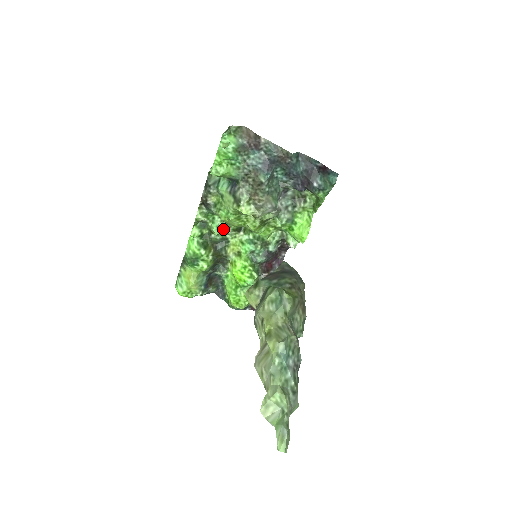
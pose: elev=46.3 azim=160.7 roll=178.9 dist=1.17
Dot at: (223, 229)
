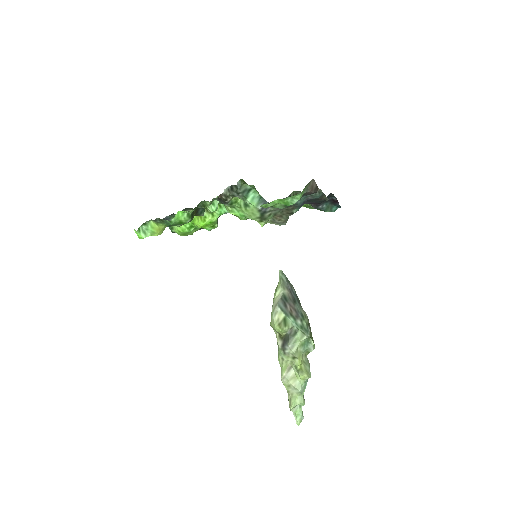
Dot at: occluded
